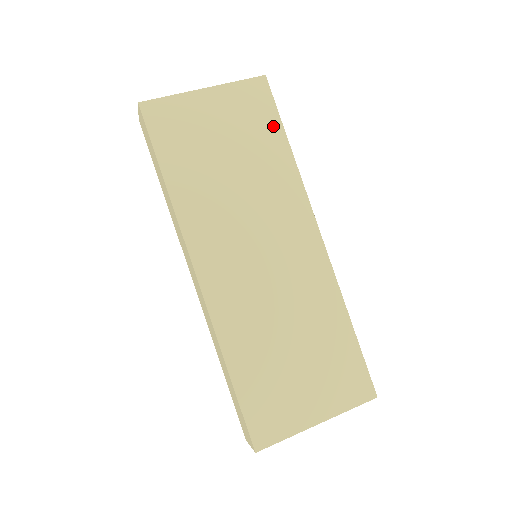
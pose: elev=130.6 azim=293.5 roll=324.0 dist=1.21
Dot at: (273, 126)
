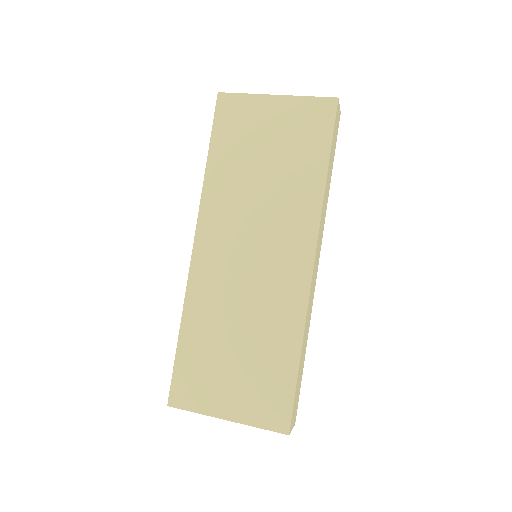
Dot at: (321, 147)
